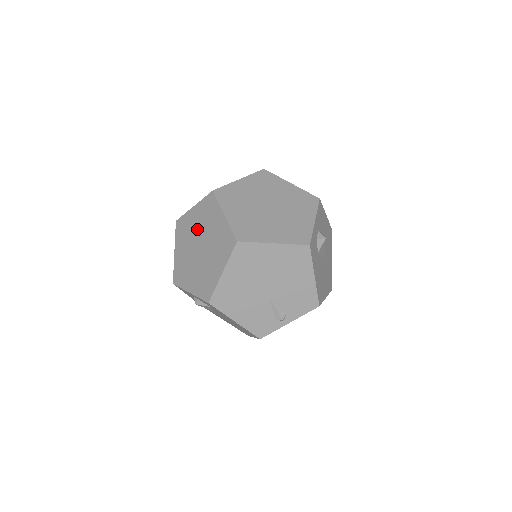
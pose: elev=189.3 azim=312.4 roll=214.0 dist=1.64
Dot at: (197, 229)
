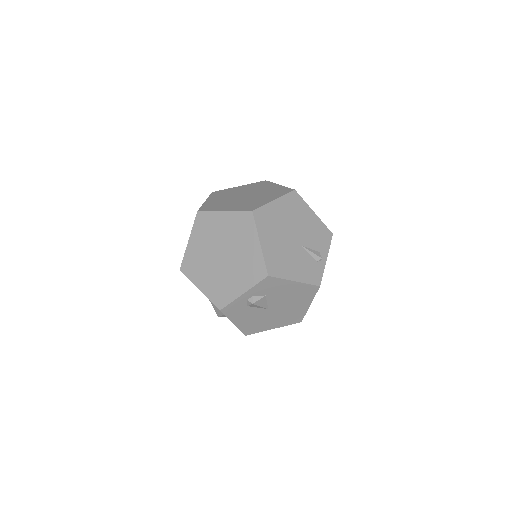
Dot at: (207, 248)
